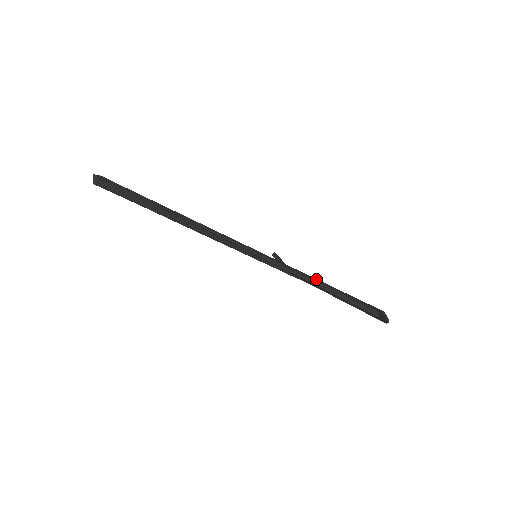
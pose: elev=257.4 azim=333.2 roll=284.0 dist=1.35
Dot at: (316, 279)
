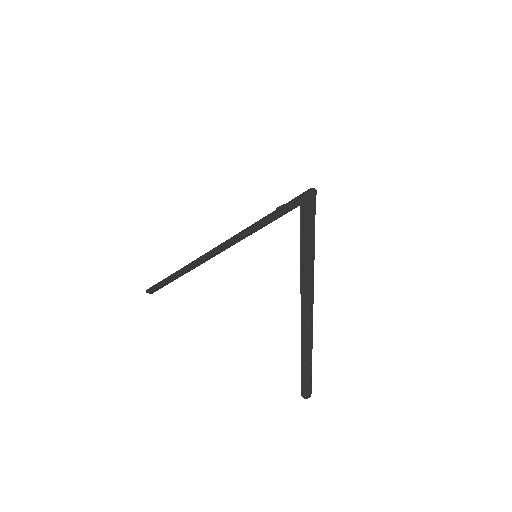
Dot at: occluded
